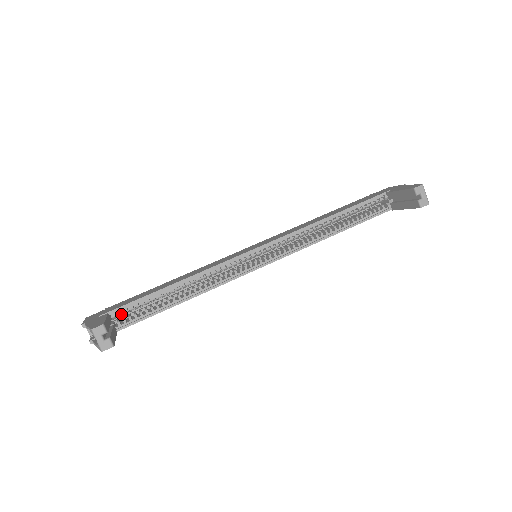
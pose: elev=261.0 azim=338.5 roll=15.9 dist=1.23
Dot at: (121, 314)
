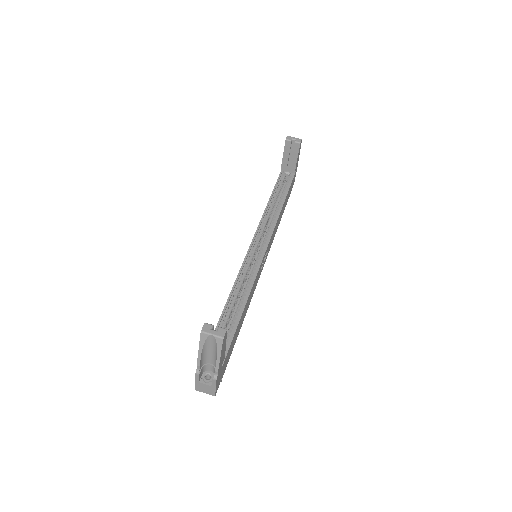
Dot at: occluded
